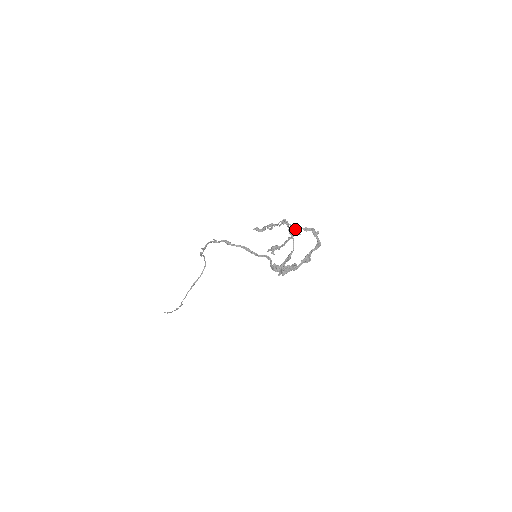
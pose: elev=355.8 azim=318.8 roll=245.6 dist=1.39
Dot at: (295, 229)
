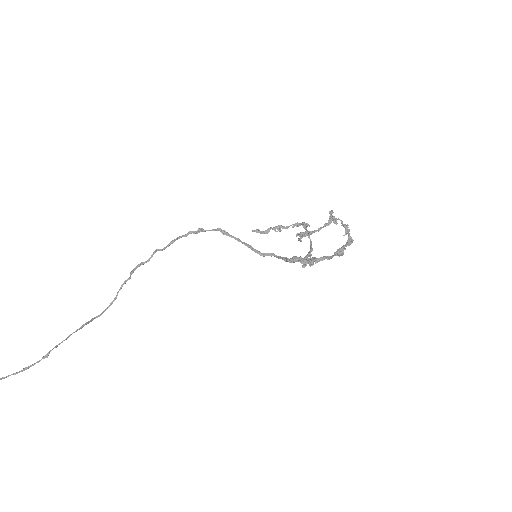
Dot at: (333, 216)
